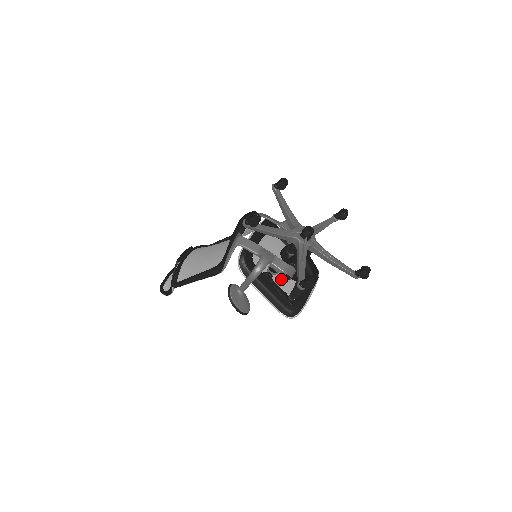
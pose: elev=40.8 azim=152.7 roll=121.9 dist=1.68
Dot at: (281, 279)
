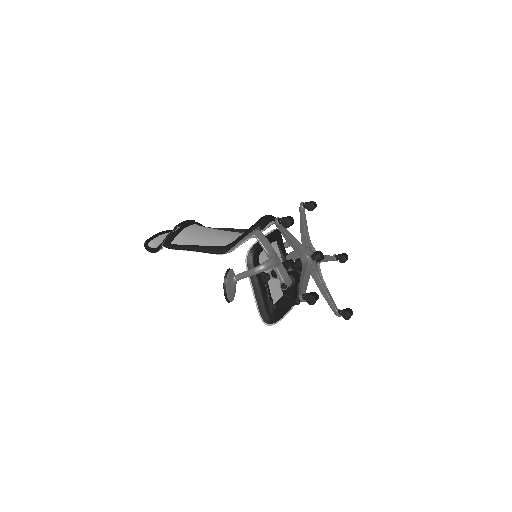
Dot at: (271, 286)
